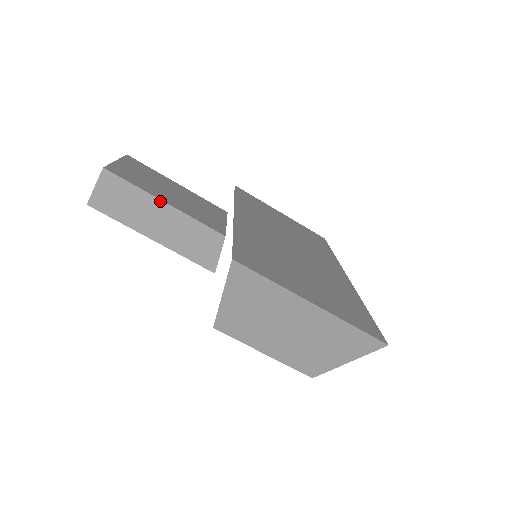
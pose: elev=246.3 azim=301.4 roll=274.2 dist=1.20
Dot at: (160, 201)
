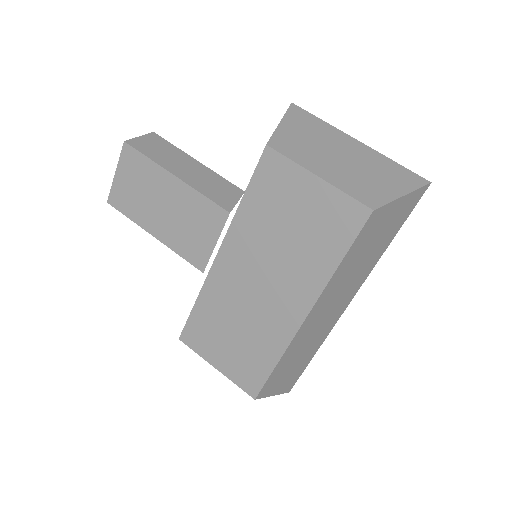
Dot at: (193, 159)
